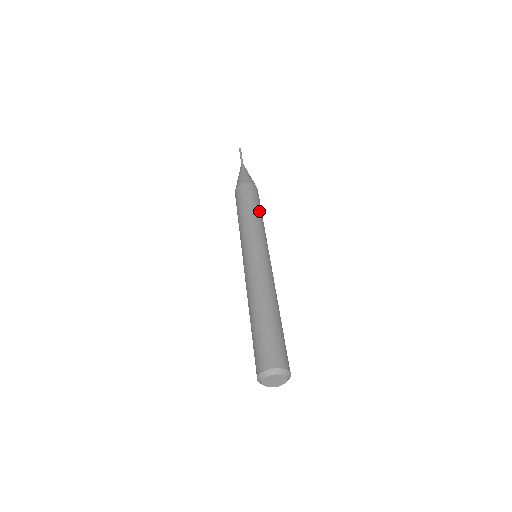
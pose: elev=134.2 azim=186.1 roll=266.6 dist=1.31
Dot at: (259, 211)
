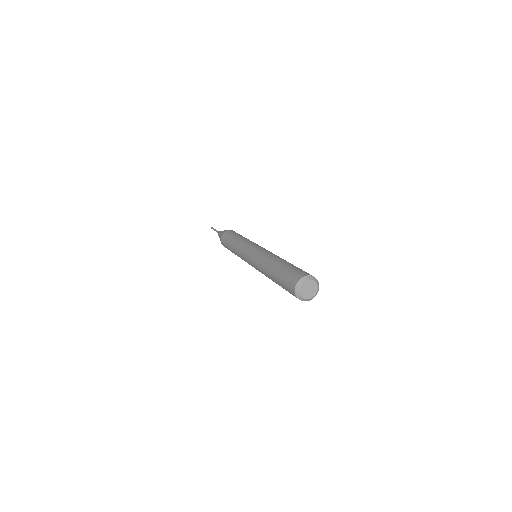
Dot at: occluded
